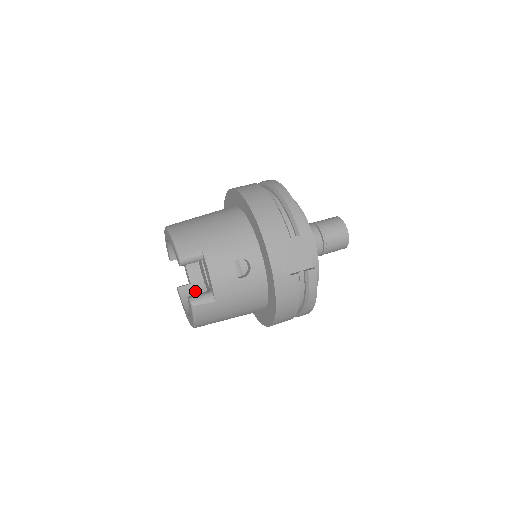
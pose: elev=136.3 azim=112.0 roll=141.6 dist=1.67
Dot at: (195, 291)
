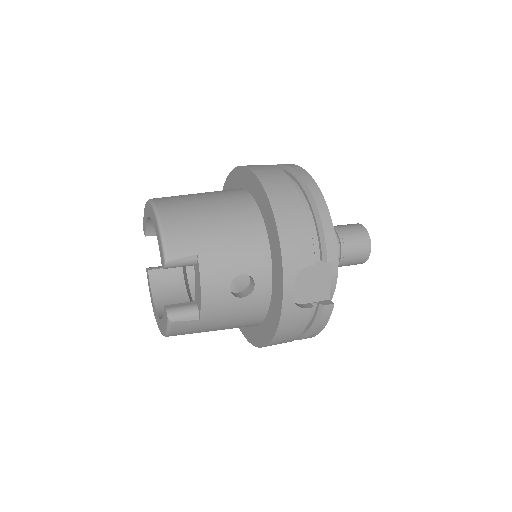
Dot at: (169, 279)
